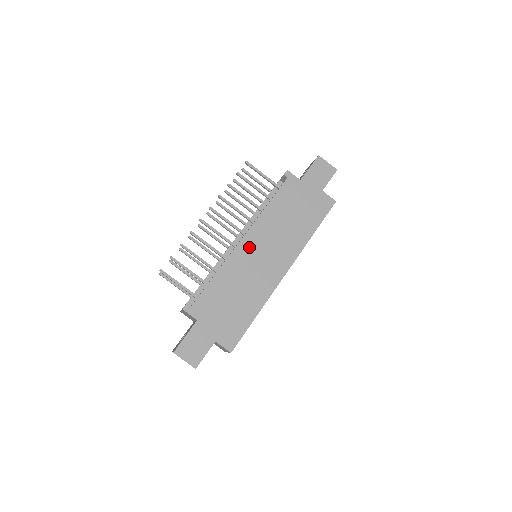
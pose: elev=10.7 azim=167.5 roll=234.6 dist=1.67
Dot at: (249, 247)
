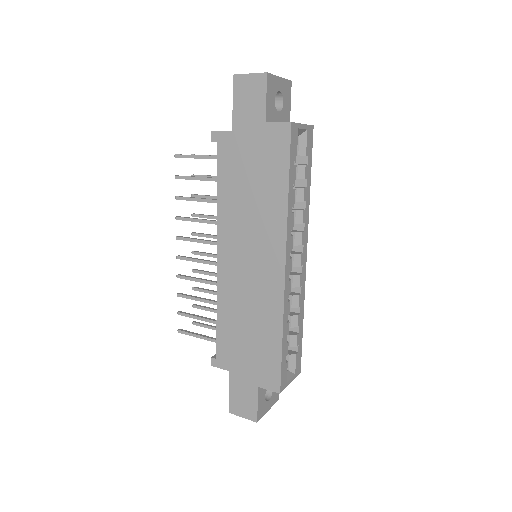
Dot at: (229, 262)
